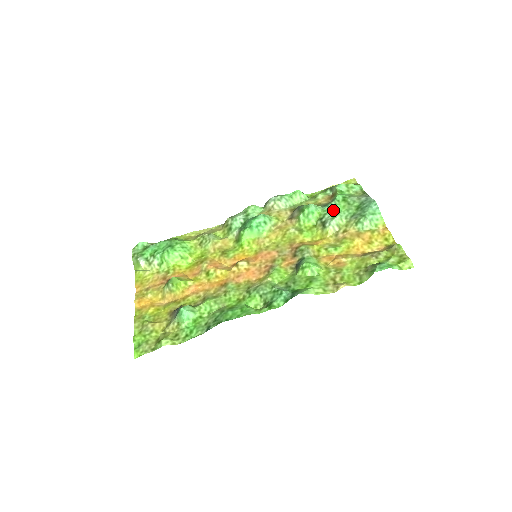
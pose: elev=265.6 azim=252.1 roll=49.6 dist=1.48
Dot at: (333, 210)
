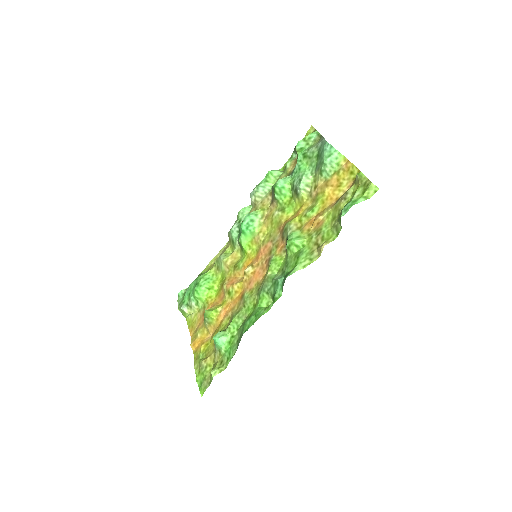
Dot at: (298, 173)
